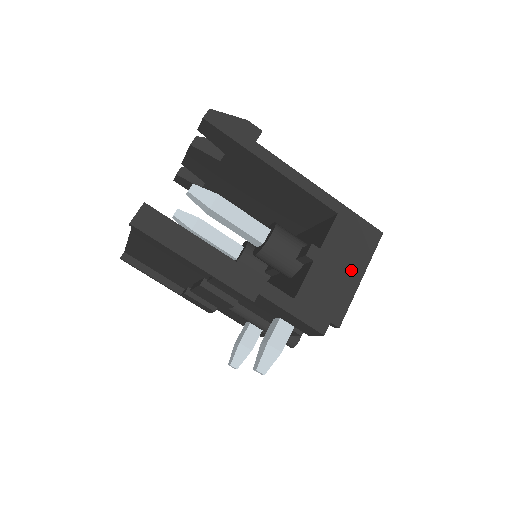
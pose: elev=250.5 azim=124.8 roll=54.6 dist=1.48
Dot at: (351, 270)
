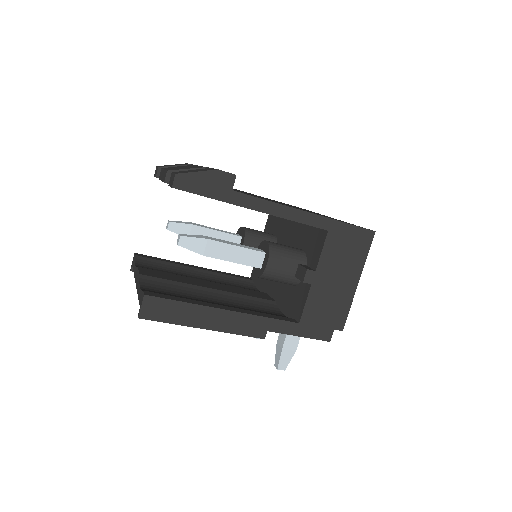
Dot at: (347, 279)
